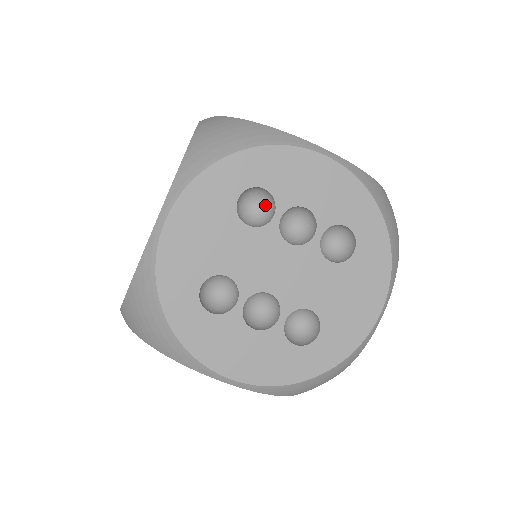
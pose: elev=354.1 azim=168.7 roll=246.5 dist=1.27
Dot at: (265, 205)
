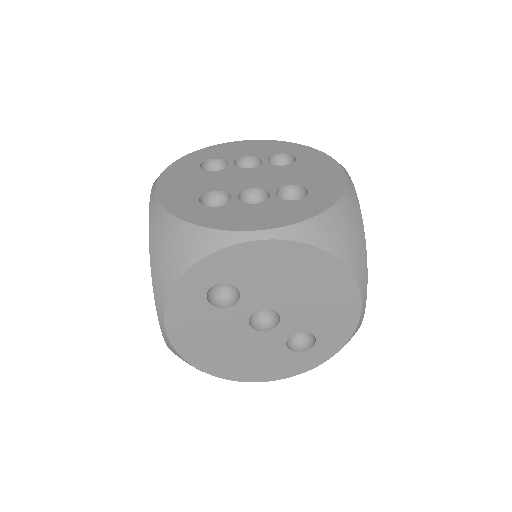
Dot at: occluded
